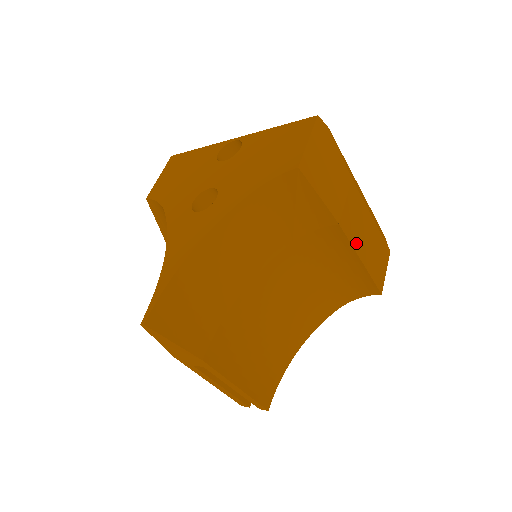
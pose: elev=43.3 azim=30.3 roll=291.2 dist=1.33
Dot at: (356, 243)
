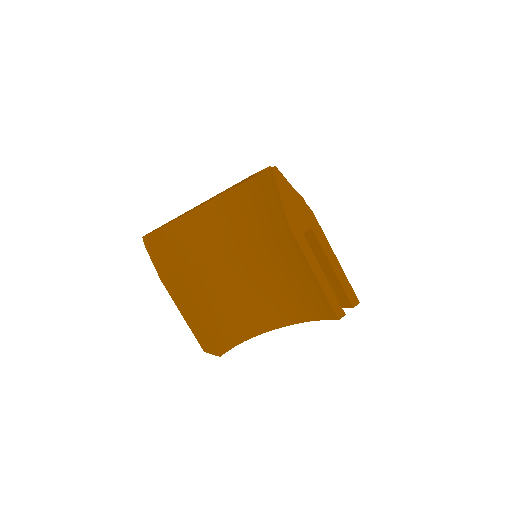
Dot at: occluded
